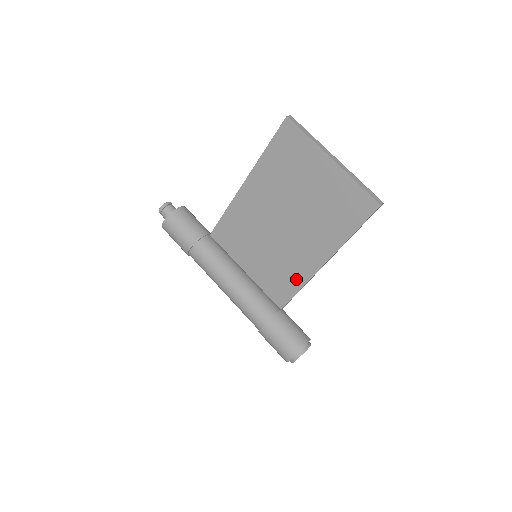
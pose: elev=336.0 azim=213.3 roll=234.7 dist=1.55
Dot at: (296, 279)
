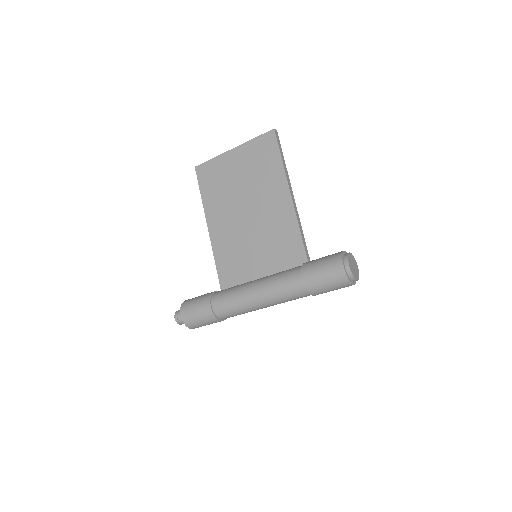
Dot at: (291, 231)
